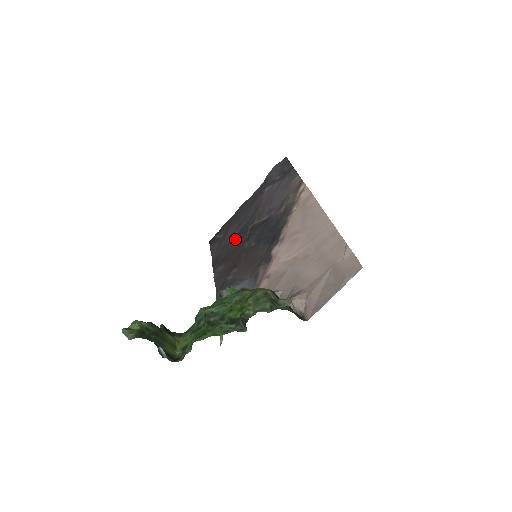
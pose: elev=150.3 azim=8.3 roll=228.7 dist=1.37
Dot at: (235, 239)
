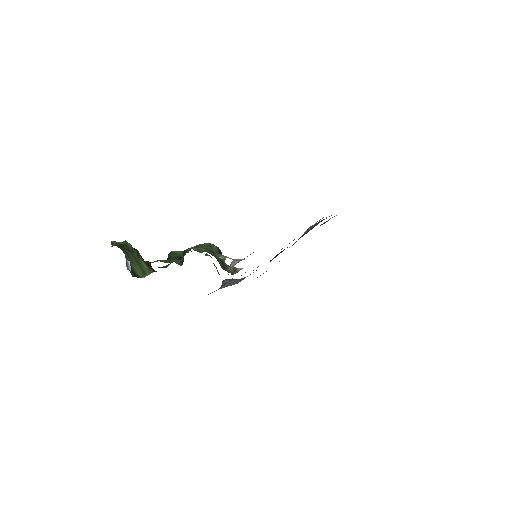
Dot at: occluded
